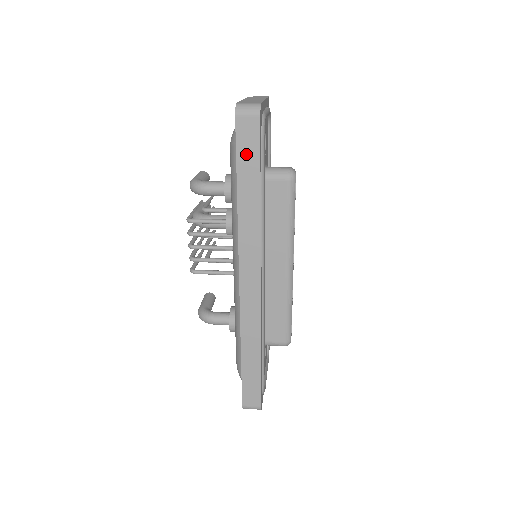
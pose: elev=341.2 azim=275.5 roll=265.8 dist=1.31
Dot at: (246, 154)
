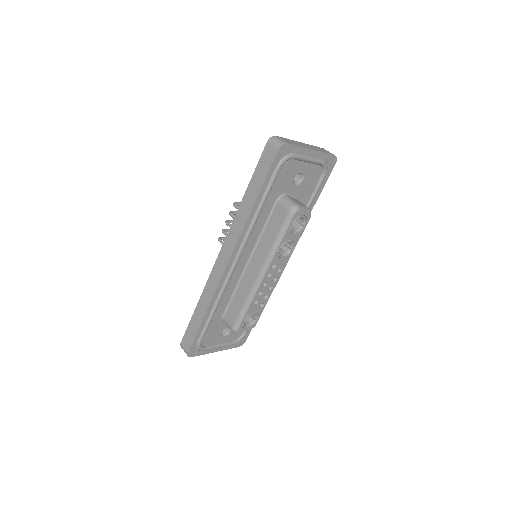
Dot at: (261, 170)
